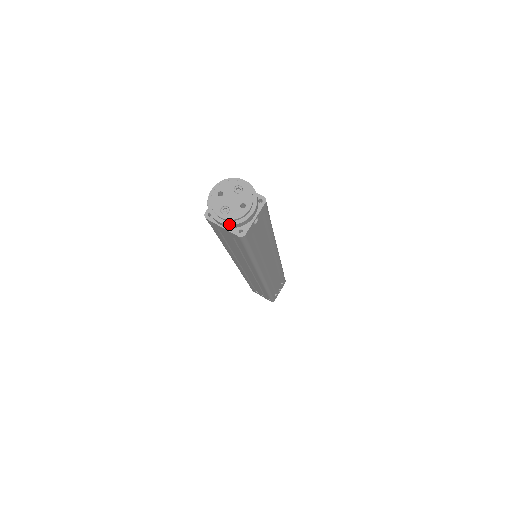
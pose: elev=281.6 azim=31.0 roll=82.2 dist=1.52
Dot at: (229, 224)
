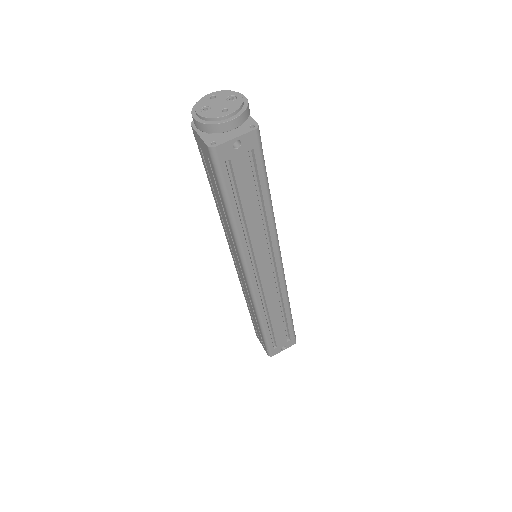
Dot at: (201, 122)
